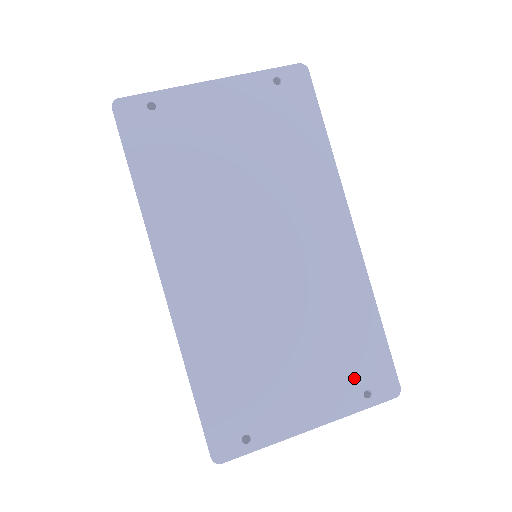
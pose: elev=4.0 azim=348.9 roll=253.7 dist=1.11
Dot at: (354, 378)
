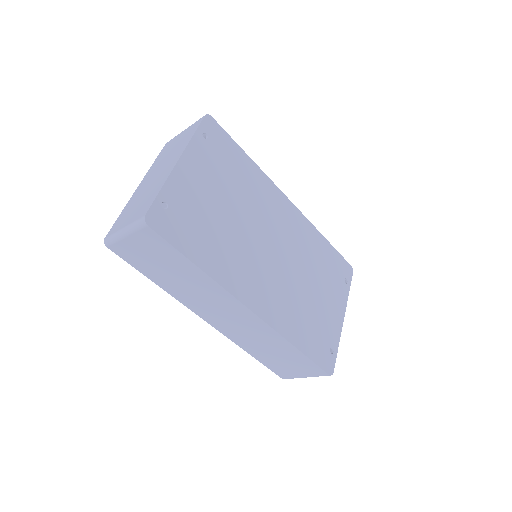
Dot at: (338, 279)
